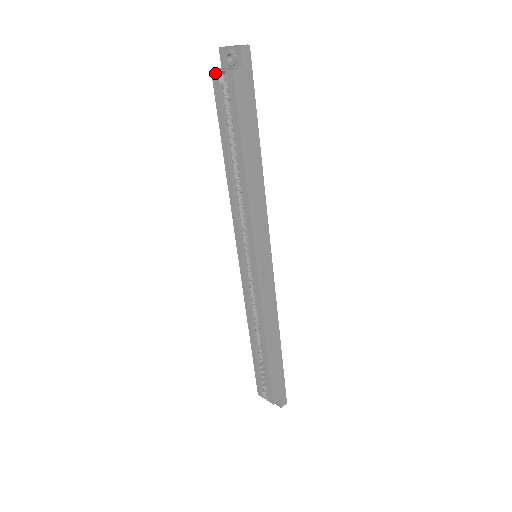
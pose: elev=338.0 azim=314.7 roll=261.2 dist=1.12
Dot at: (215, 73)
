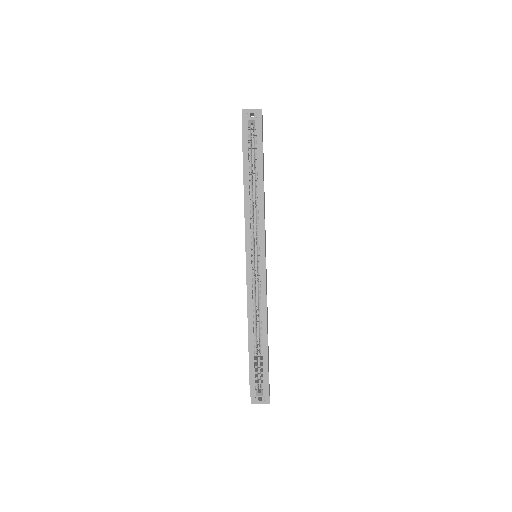
Dot at: (245, 121)
